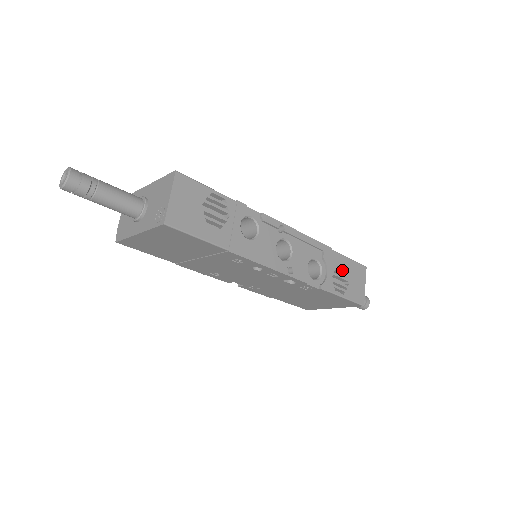
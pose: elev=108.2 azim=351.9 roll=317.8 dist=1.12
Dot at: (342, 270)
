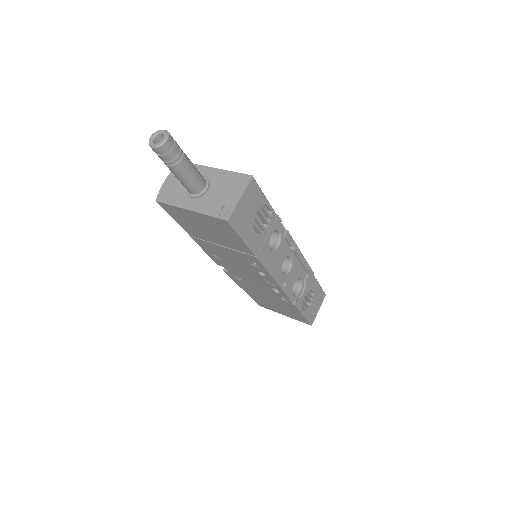
Dot at: (311, 292)
